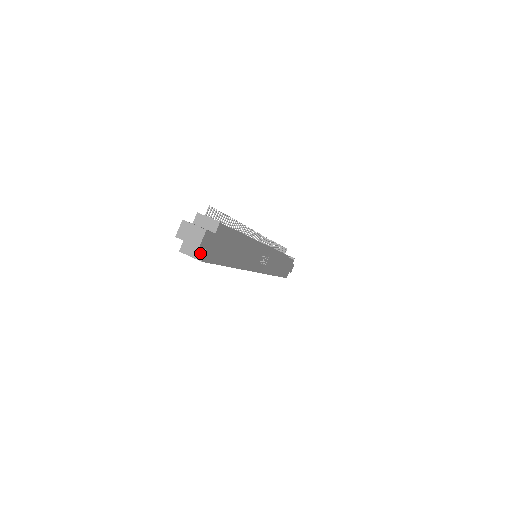
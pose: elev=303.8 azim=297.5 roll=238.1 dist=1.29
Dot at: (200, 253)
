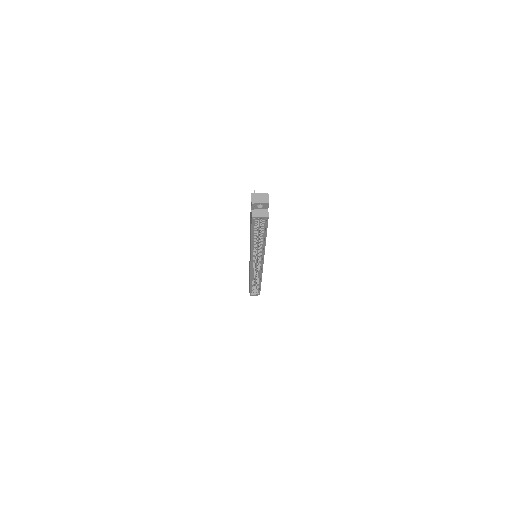
Dot at: (265, 212)
